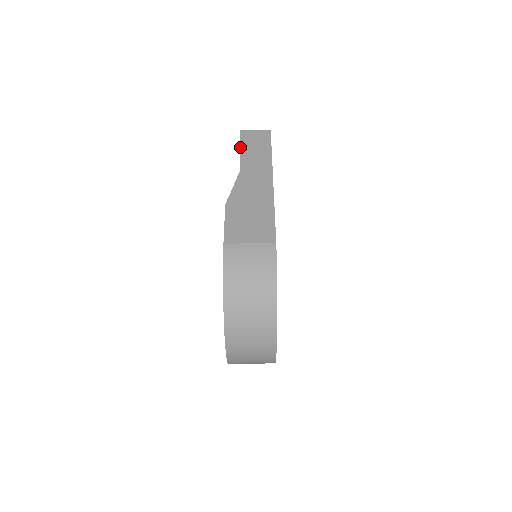
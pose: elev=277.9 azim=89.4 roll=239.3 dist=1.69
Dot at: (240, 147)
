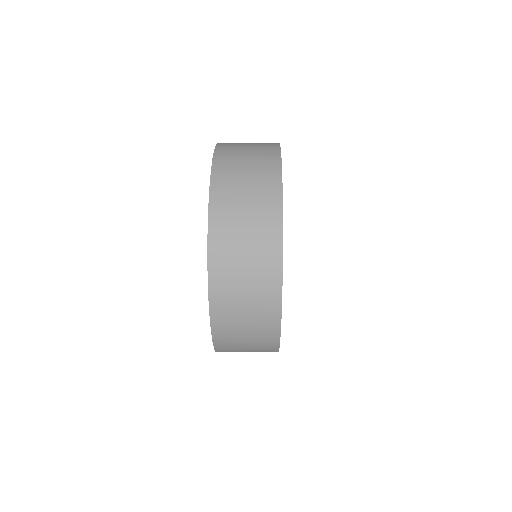
Dot at: occluded
